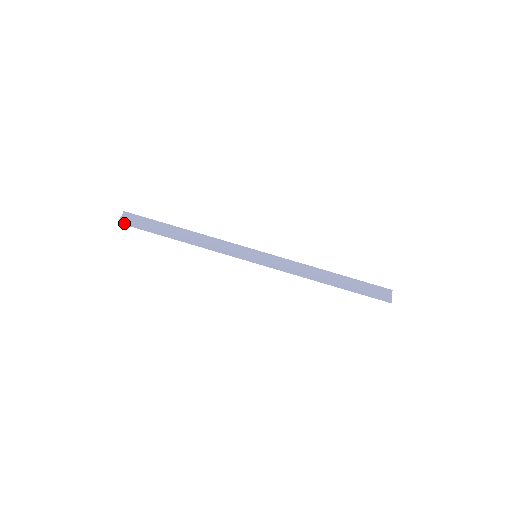
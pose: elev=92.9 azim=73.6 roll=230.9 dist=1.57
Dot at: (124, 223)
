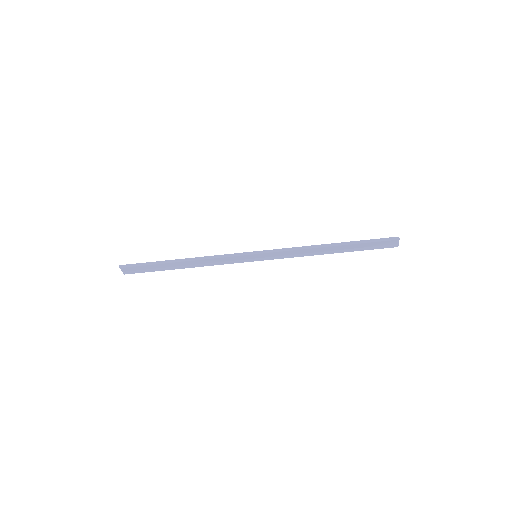
Dot at: occluded
